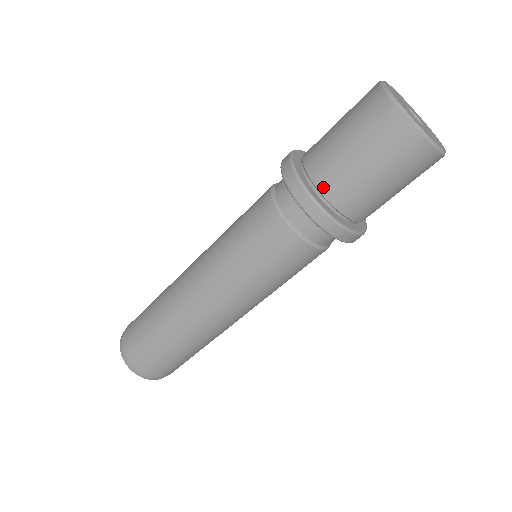
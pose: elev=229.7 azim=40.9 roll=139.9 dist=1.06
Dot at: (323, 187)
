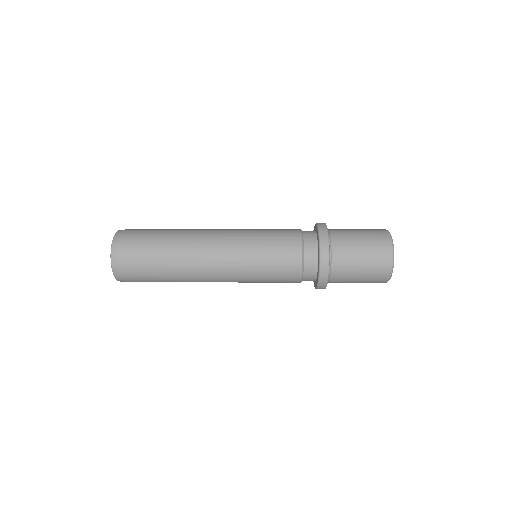
Dot at: (334, 274)
